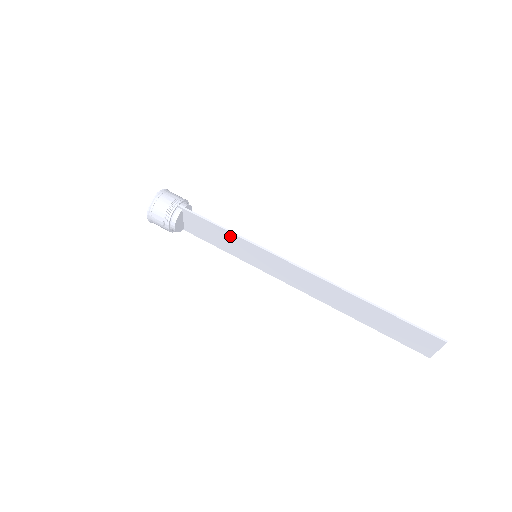
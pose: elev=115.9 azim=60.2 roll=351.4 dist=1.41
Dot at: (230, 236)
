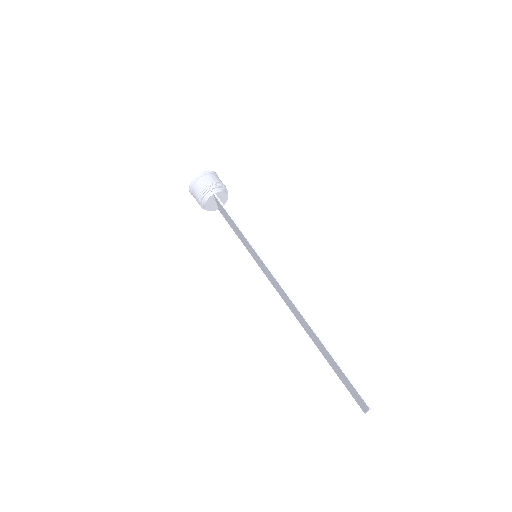
Dot at: (239, 231)
